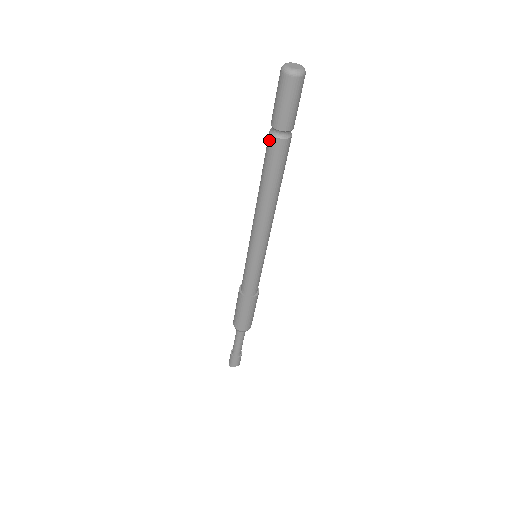
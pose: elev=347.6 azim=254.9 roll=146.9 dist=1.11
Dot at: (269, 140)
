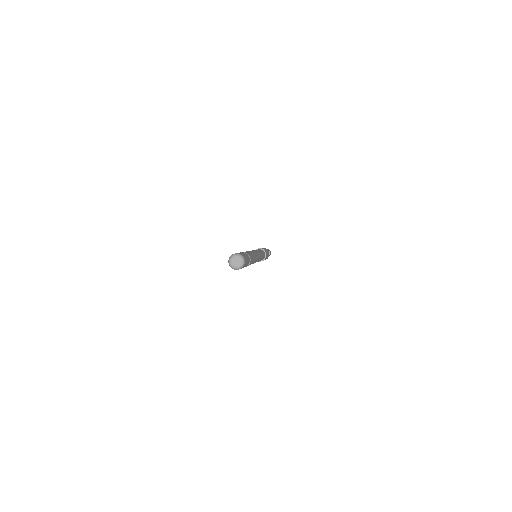
Dot at: occluded
